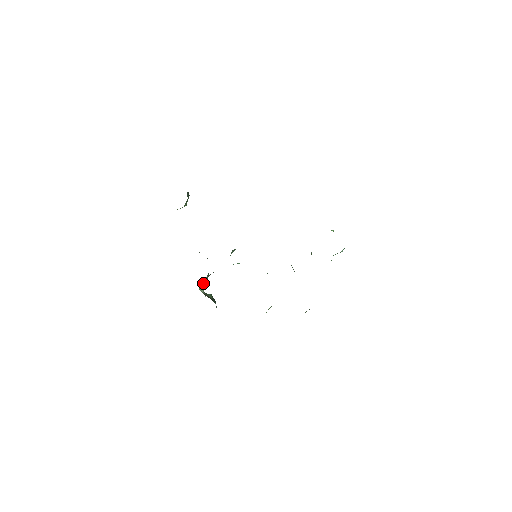
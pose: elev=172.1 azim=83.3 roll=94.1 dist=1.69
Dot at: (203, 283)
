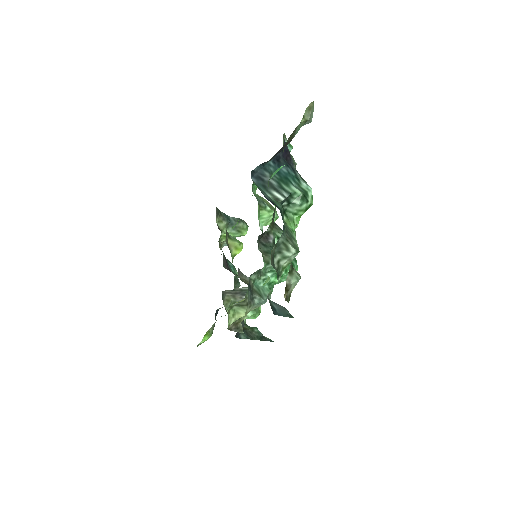
Dot at: occluded
